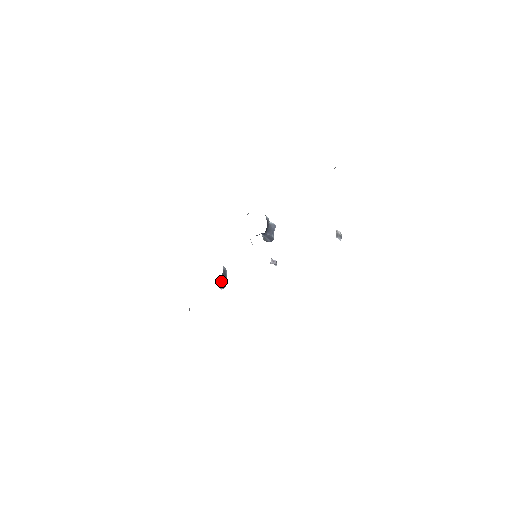
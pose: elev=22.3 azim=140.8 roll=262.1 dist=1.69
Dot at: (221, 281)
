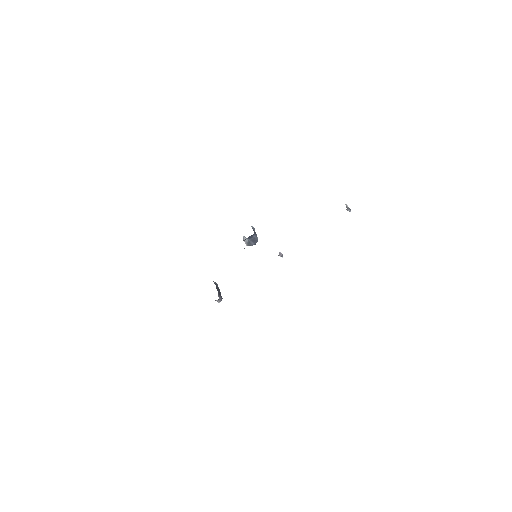
Dot at: occluded
